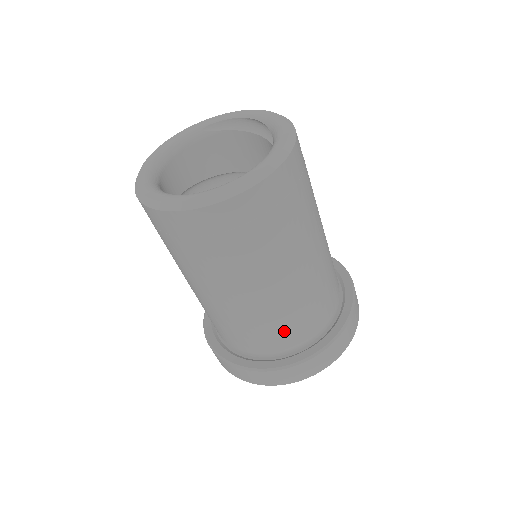
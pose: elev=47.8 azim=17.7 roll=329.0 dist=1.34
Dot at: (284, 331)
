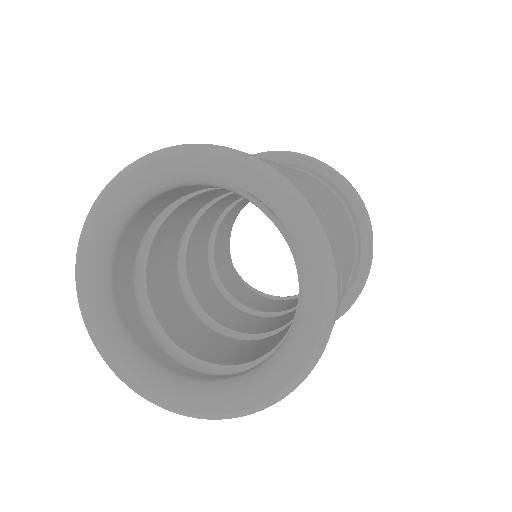
Dot at: occluded
